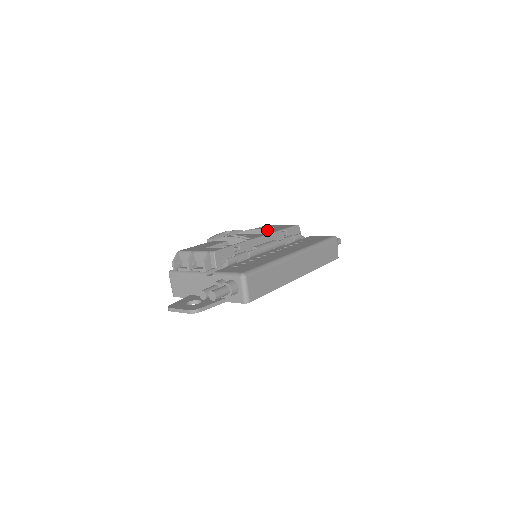
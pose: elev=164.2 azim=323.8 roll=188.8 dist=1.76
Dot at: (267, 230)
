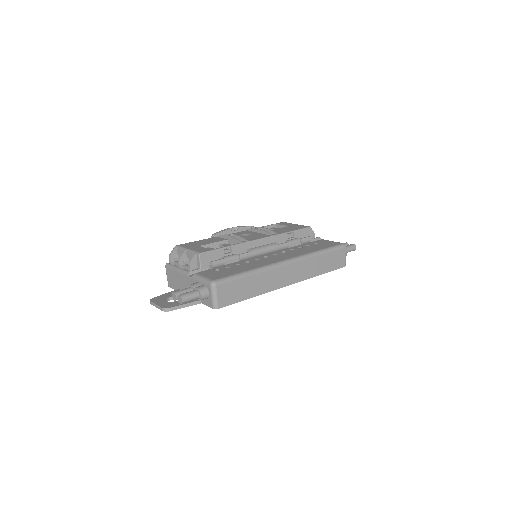
Dot at: (272, 231)
